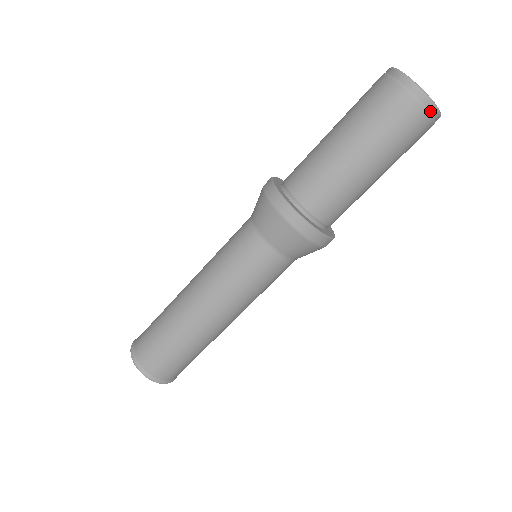
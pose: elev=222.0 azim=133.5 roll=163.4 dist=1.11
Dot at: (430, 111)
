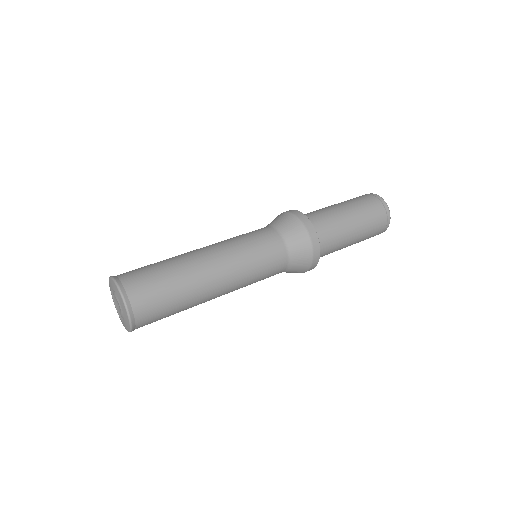
Dot at: (388, 221)
